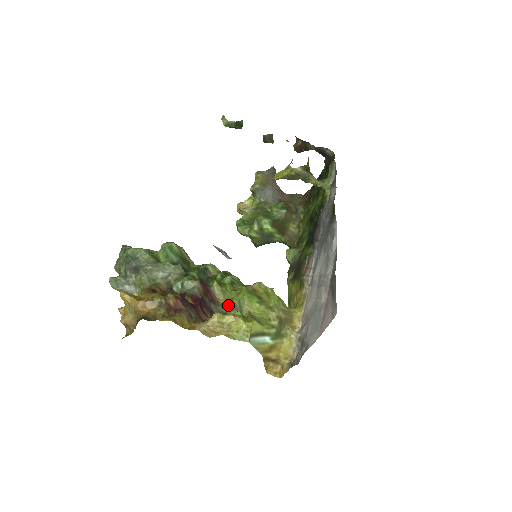
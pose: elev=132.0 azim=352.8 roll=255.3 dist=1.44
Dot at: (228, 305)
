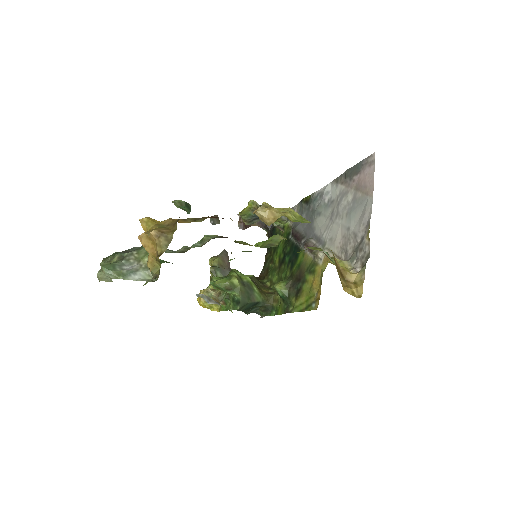
Dot at: occluded
